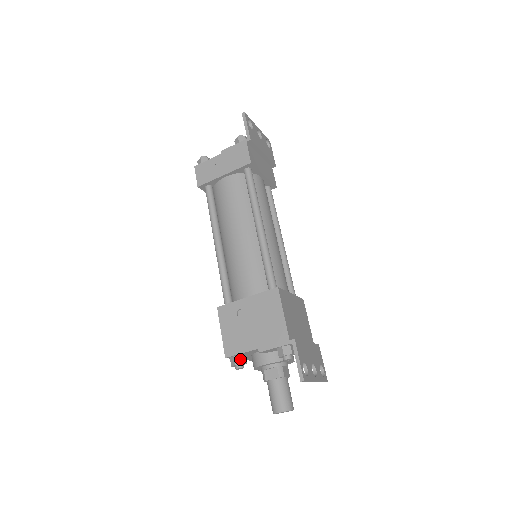
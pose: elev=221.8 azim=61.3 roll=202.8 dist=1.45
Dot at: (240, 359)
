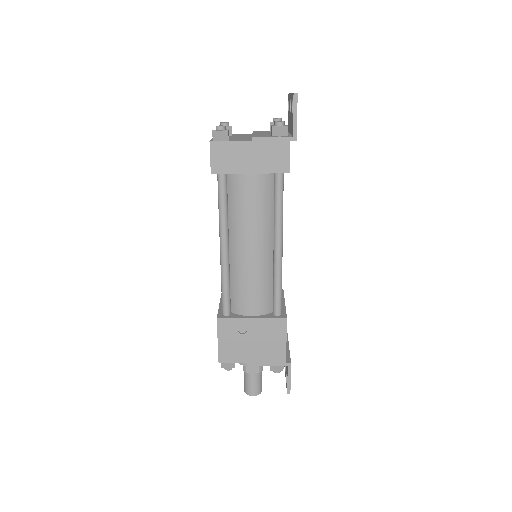
Dot at: (232, 365)
